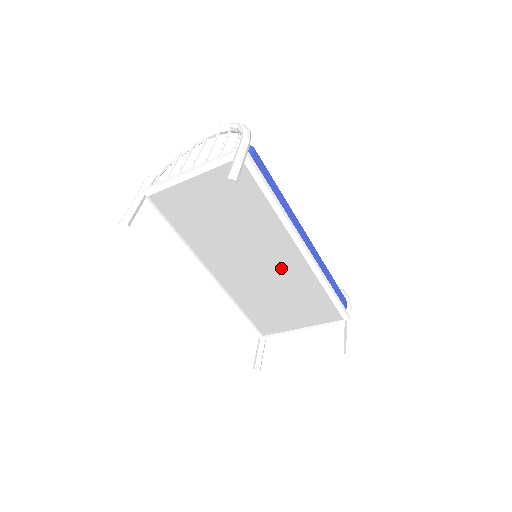
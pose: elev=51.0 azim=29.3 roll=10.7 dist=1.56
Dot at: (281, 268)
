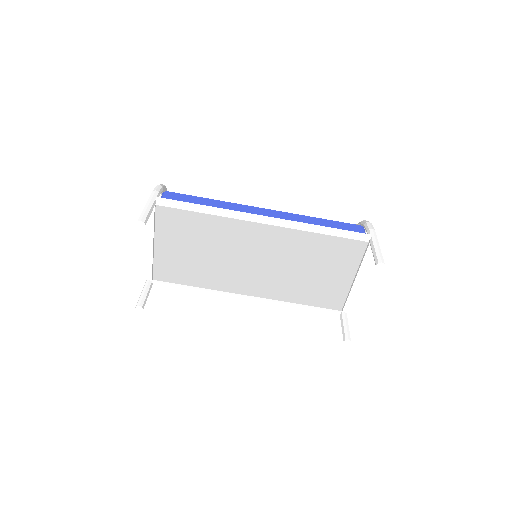
Dot at: (274, 248)
